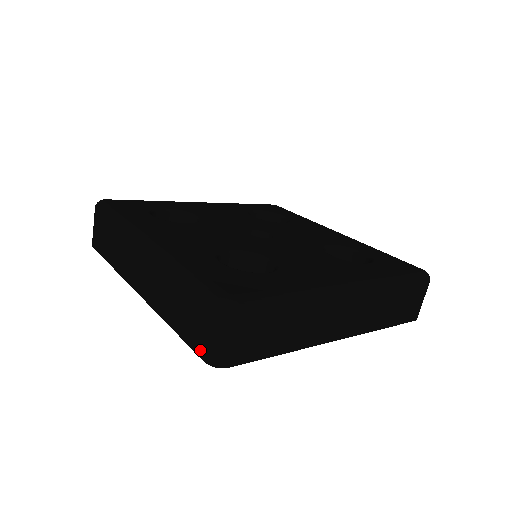
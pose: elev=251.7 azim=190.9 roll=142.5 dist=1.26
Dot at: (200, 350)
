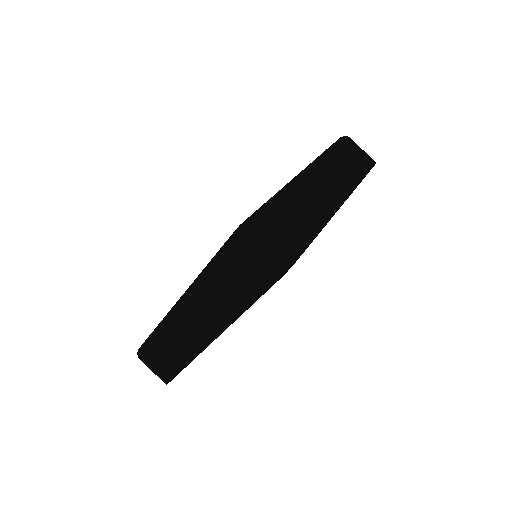
Dot at: (269, 279)
